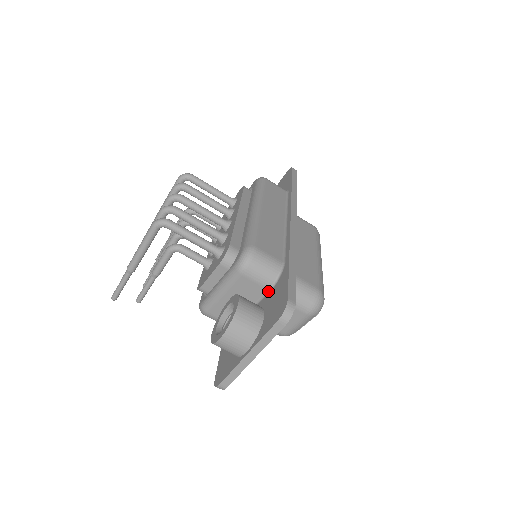
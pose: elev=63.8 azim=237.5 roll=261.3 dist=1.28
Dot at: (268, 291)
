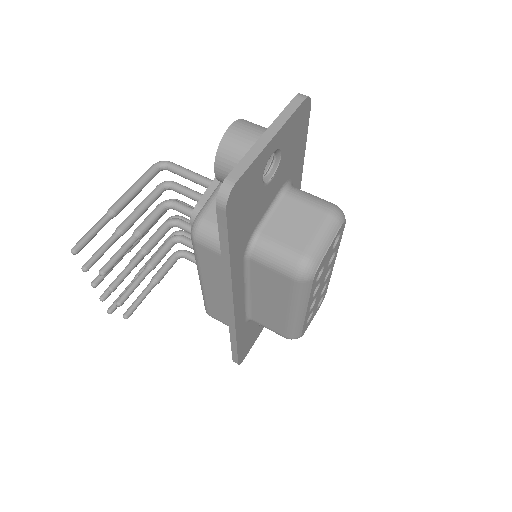
Dot at: occluded
